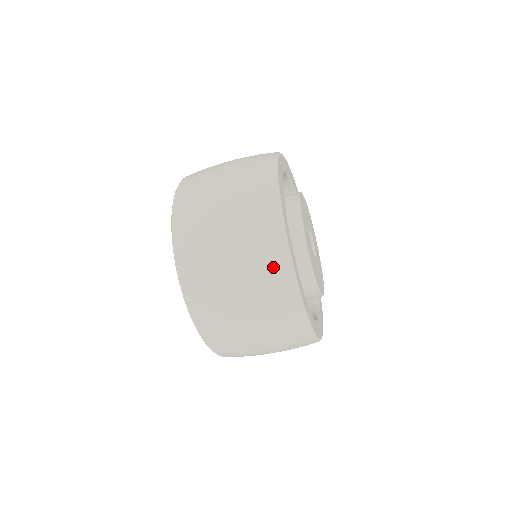
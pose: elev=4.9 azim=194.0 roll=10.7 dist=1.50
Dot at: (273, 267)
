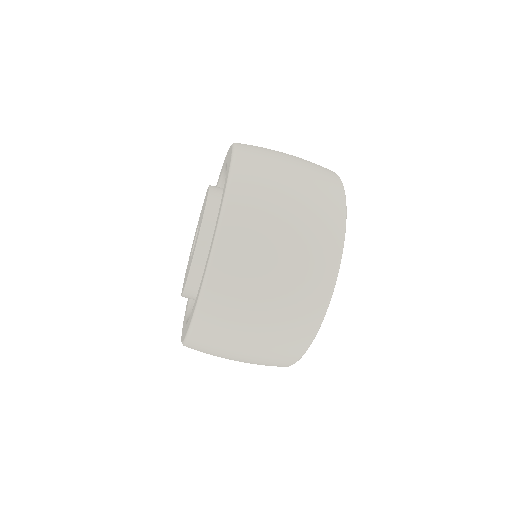
Dot at: (302, 327)
